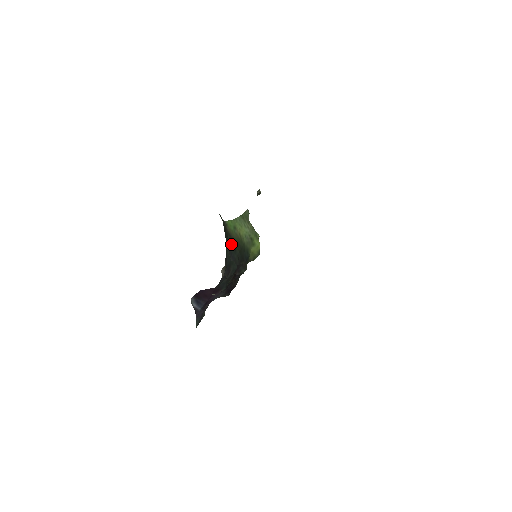
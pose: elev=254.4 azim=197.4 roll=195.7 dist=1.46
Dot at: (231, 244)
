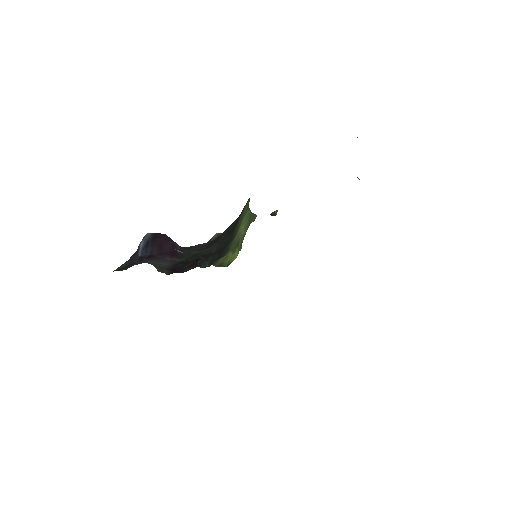
Dot at: (235, 223)
